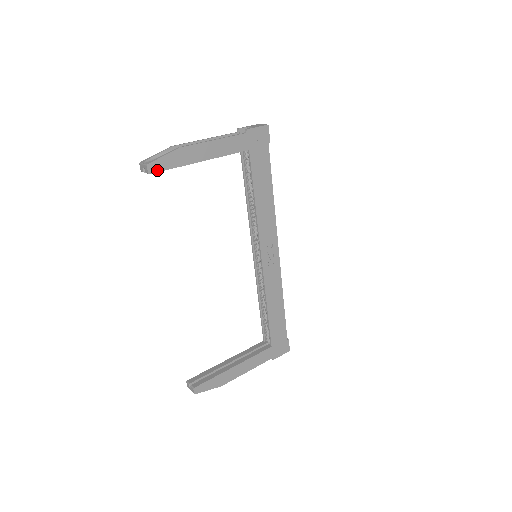
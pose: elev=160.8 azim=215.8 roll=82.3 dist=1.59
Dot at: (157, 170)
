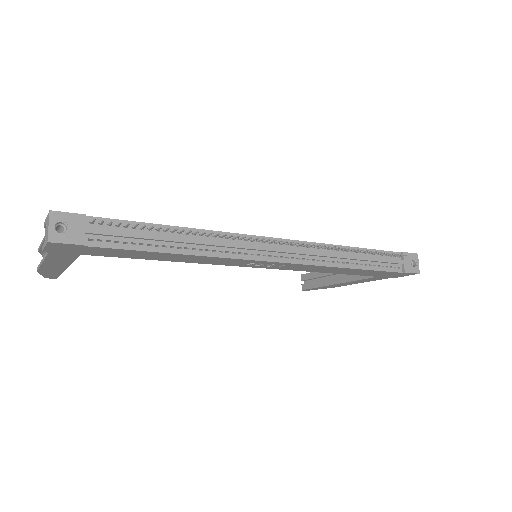
Dot at: (55, 277)
